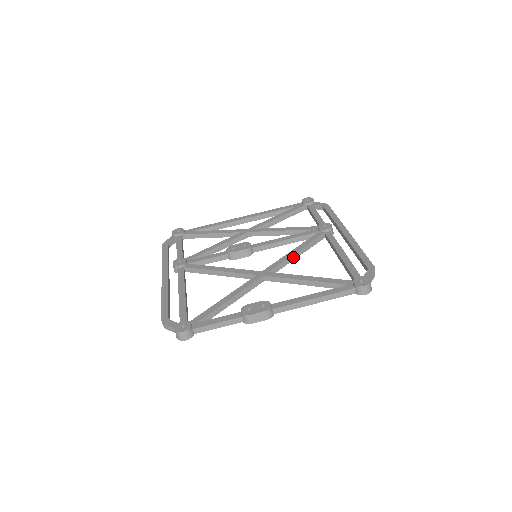
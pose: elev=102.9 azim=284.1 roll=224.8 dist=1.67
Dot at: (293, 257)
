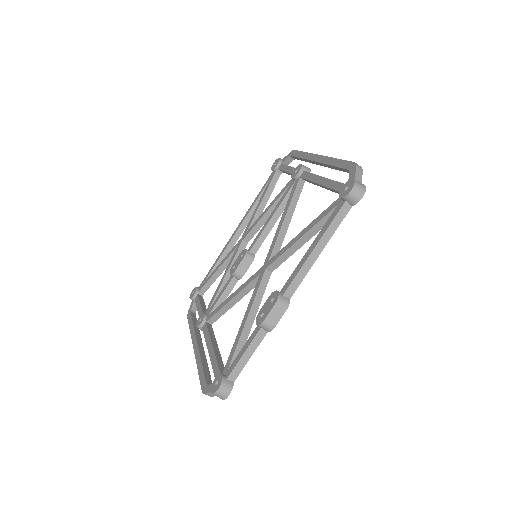
Dot at: (284, 227)
